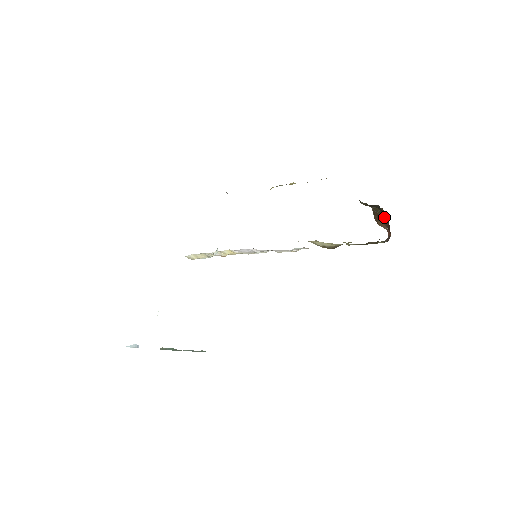
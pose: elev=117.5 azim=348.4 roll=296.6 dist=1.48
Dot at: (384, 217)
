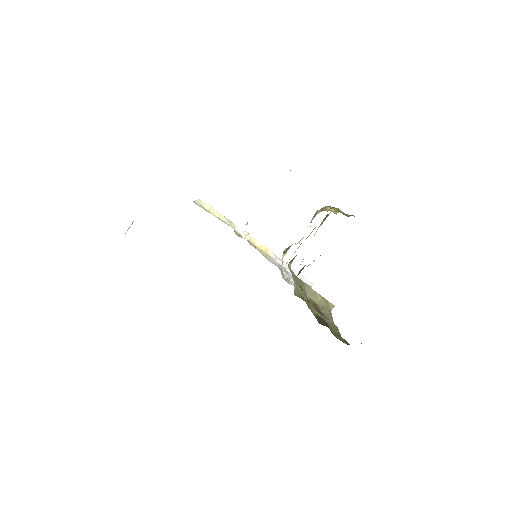
Dot at: occluded
